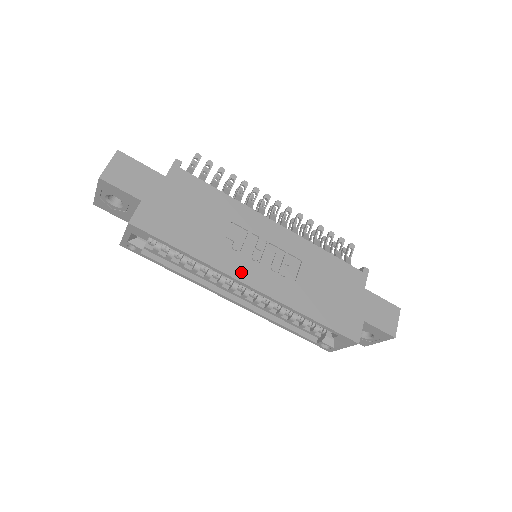
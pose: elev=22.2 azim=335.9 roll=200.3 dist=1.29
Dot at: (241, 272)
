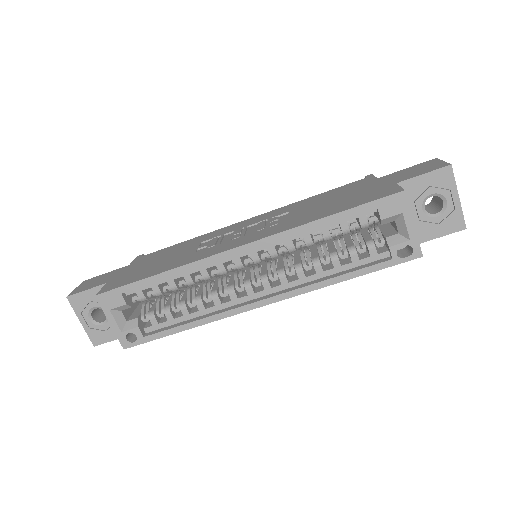
Dot at: (223, 249)
